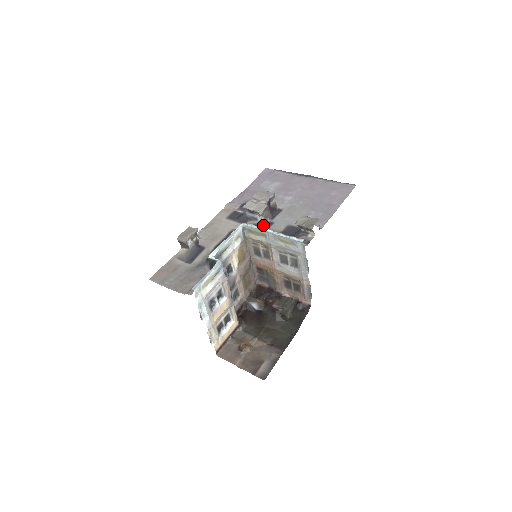
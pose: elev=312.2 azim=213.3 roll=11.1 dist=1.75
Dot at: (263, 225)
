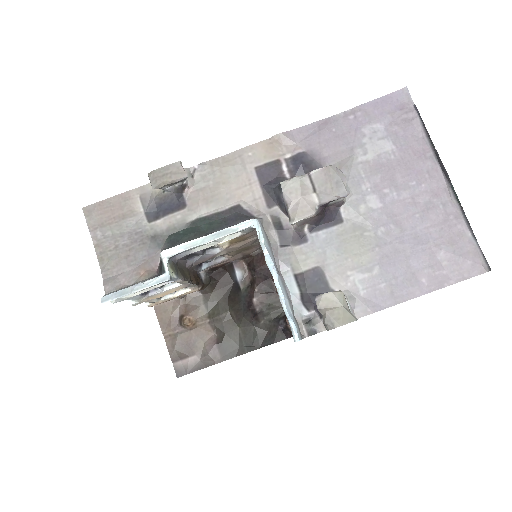
Dot at: (288, 235)
